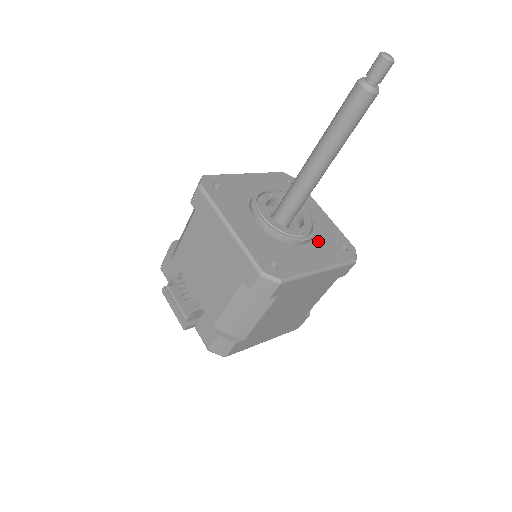
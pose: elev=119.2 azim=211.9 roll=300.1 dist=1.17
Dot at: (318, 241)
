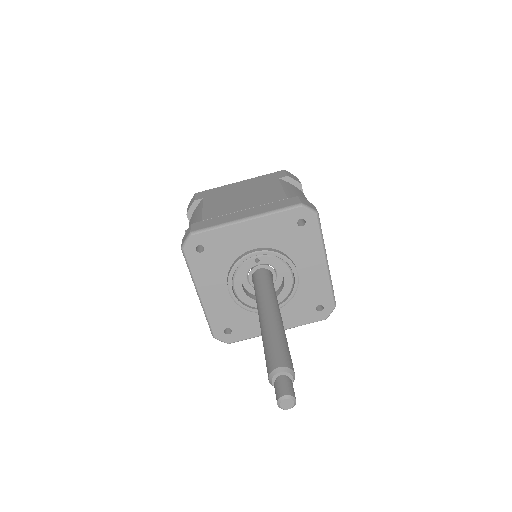
Dot at: (291, 303)
